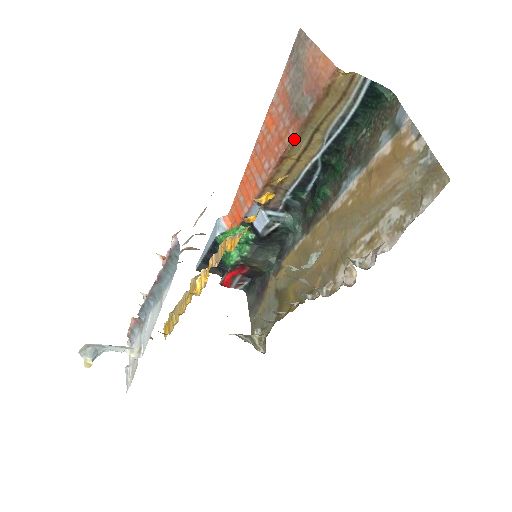
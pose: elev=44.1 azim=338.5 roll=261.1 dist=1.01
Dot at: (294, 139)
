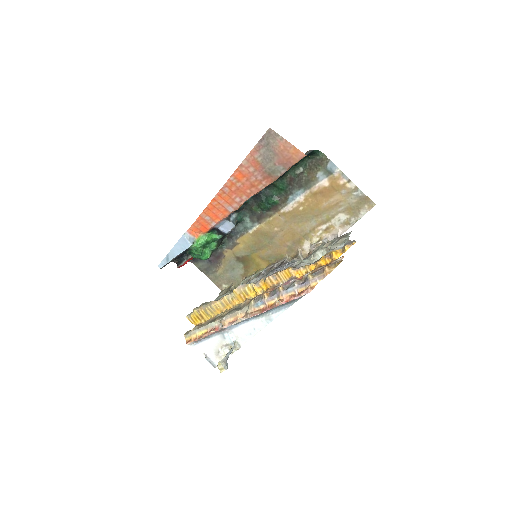
Dot at: (266, 186)
